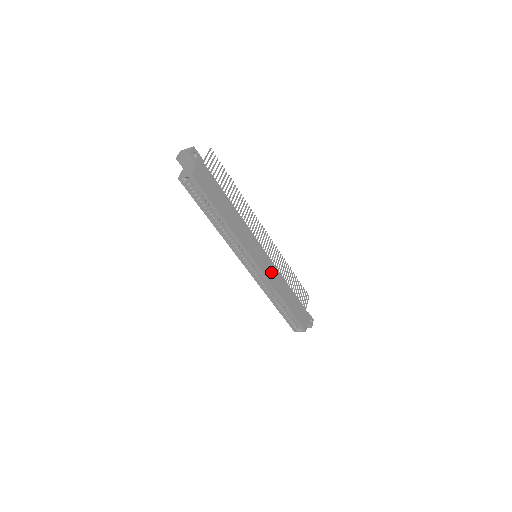
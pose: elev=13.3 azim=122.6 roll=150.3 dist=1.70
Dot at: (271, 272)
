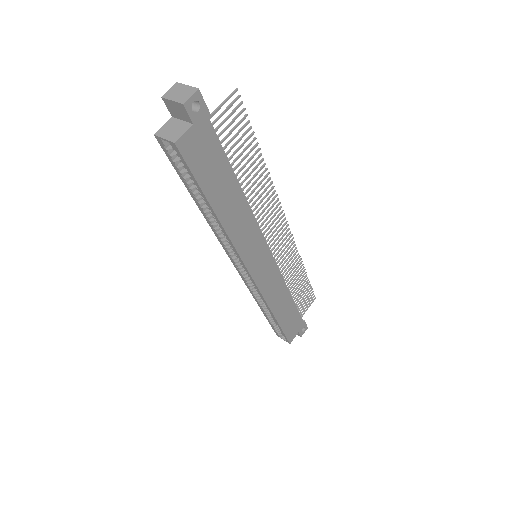
Dot at: (269, 280)
